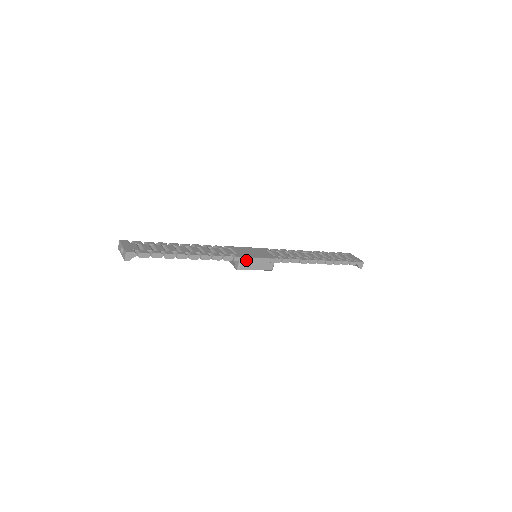
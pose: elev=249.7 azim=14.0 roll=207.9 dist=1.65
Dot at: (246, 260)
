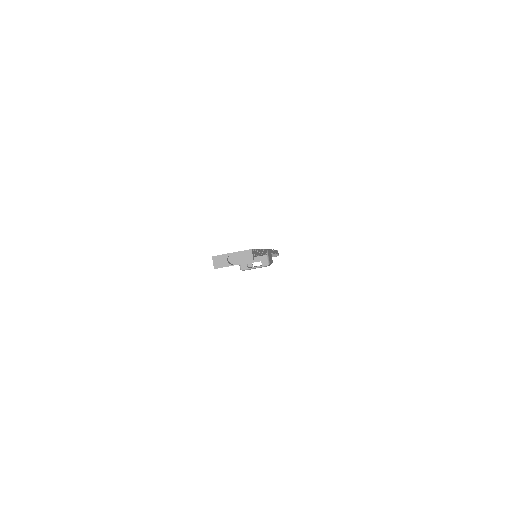
Dot at: (268, 253)
